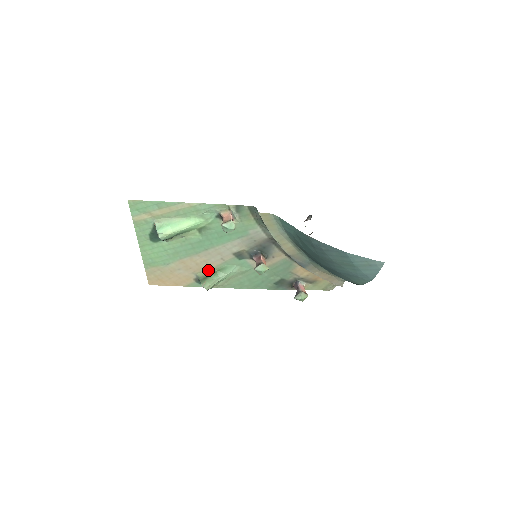
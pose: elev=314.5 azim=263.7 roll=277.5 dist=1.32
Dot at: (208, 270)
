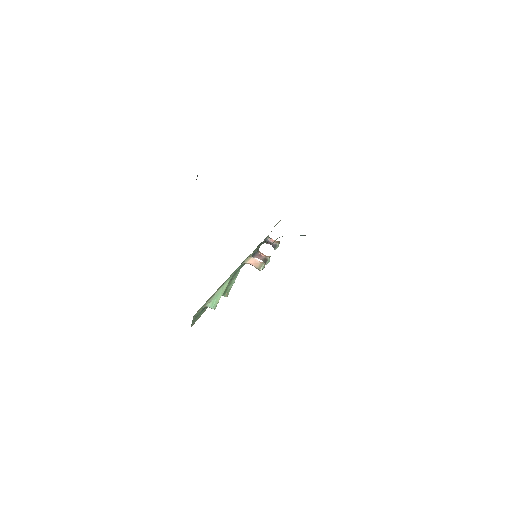
Dot at: occluded
